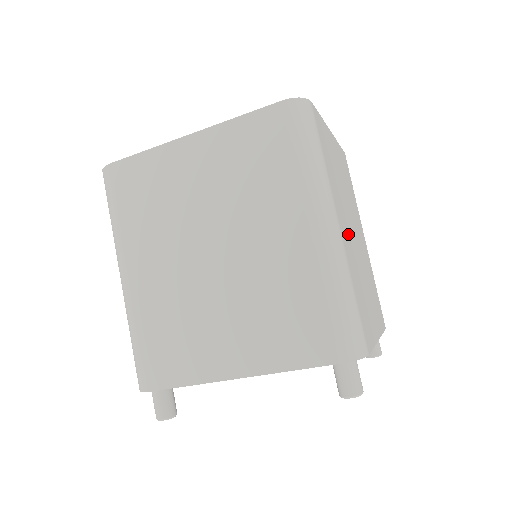
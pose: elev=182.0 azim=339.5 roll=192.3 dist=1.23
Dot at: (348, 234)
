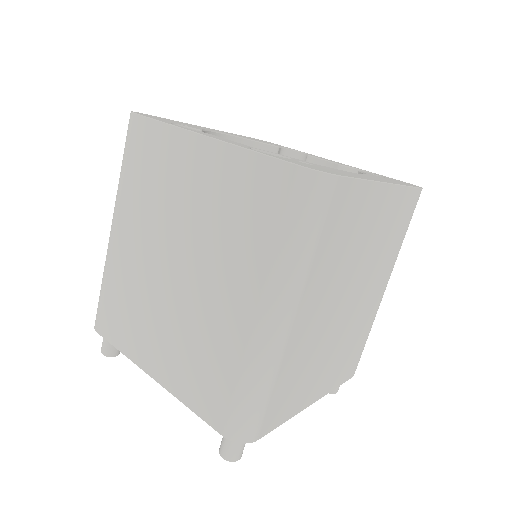
Dot at: (319, 316)
